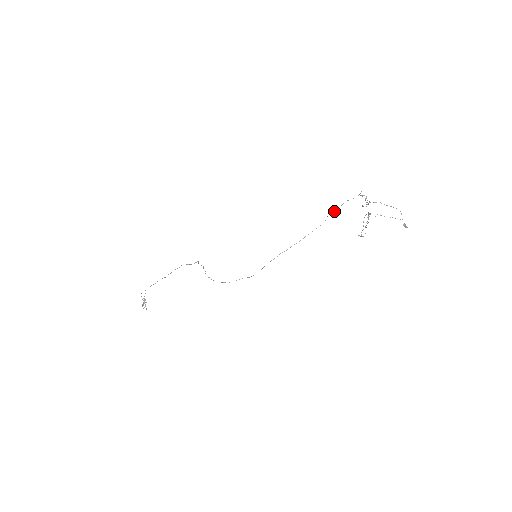
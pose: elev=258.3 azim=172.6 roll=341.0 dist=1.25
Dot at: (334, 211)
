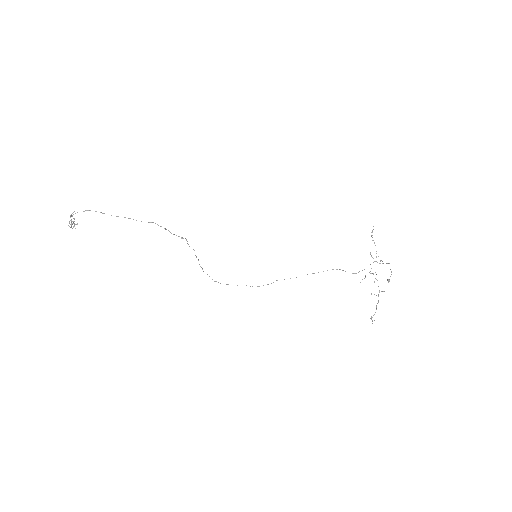
Dot at: (356, 273)
